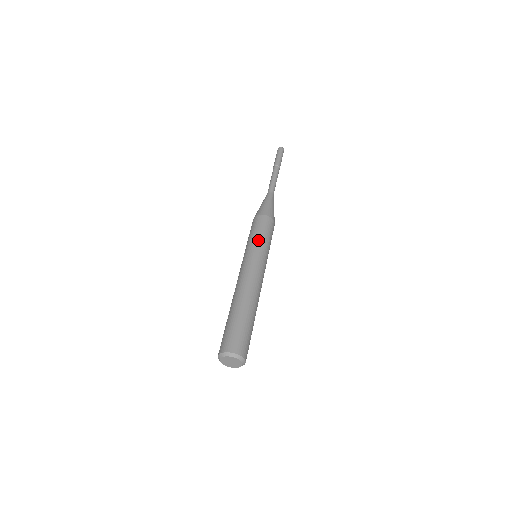
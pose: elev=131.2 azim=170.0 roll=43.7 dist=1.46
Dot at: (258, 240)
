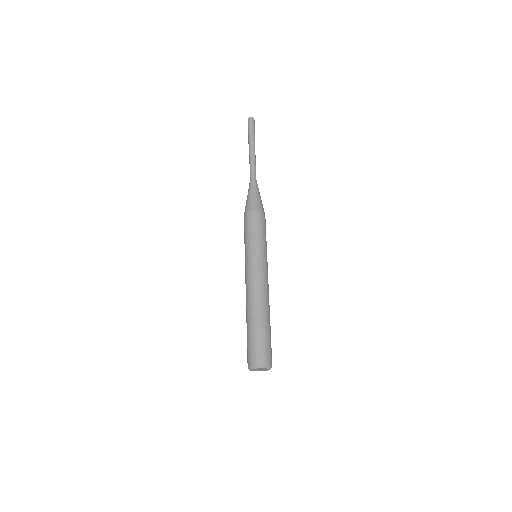
Dot at: (253, 242)
